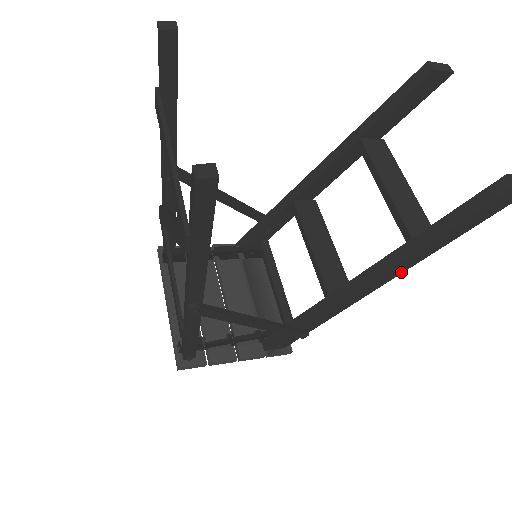
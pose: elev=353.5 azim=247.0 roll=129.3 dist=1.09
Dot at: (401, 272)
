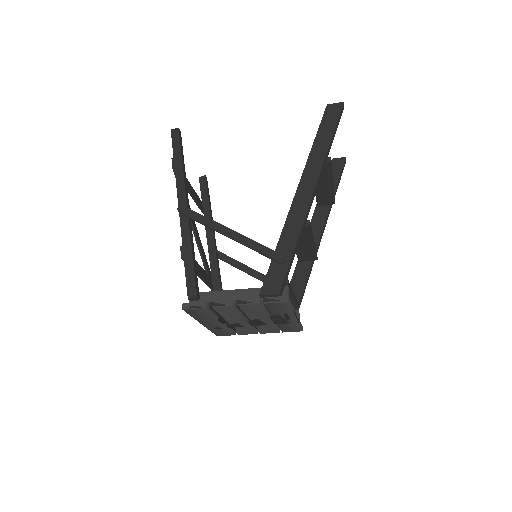
Dot at: (317, 177)
